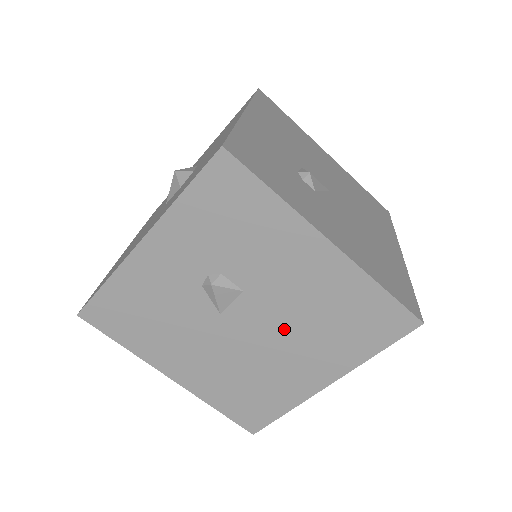
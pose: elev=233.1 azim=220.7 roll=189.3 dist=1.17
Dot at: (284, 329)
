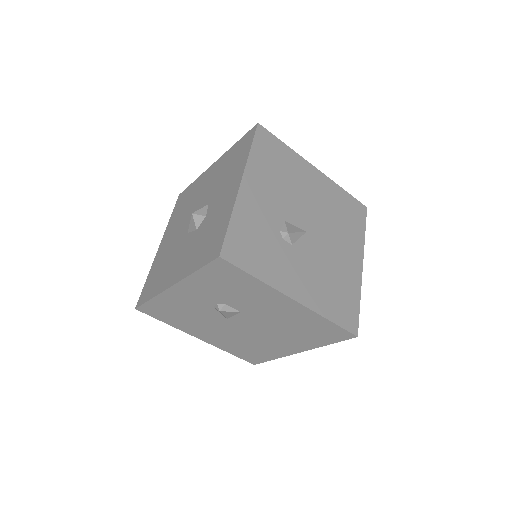
Dot at: (269, 329)
